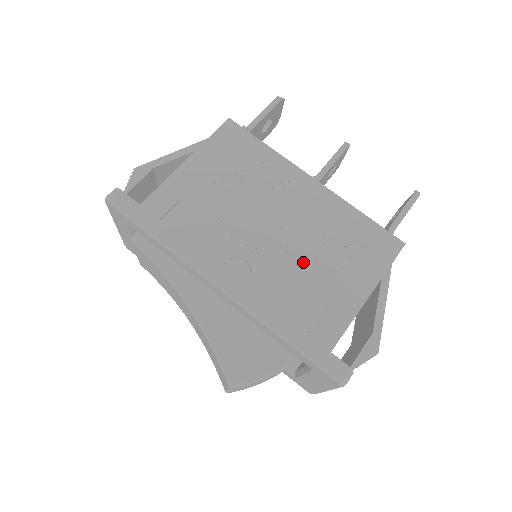
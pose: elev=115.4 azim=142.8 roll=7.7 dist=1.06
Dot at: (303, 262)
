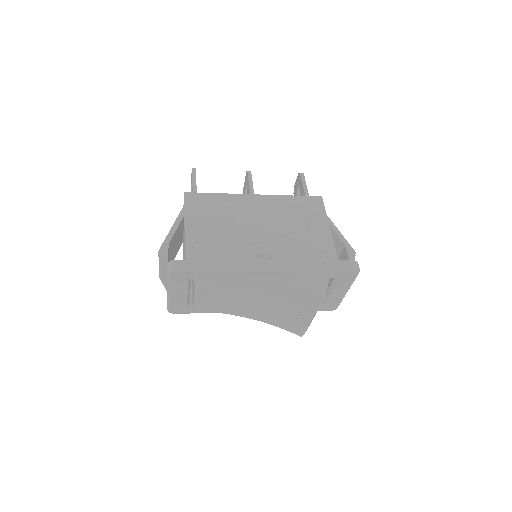
Dot at: (289, 235)
